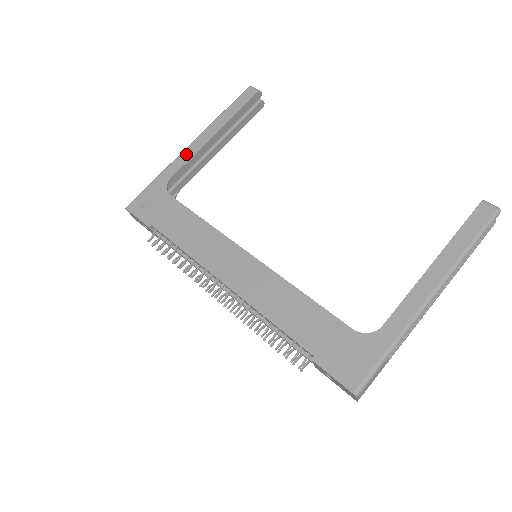
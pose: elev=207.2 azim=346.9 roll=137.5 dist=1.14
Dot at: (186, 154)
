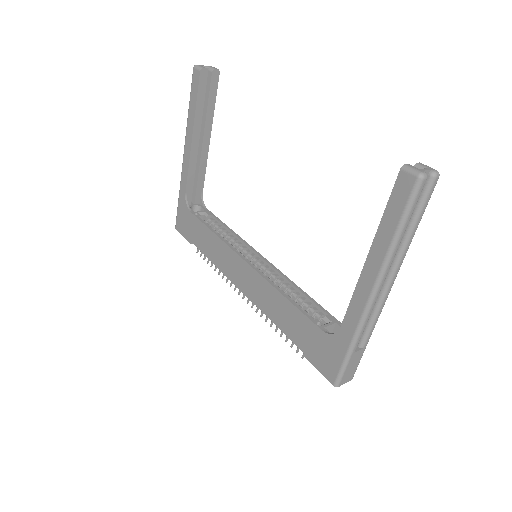
Dot at: (184, 167)
